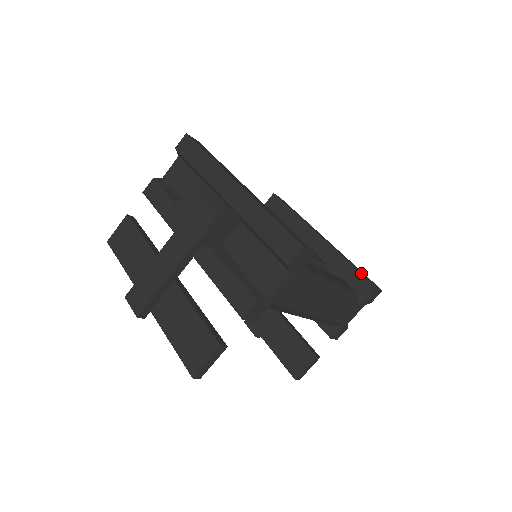
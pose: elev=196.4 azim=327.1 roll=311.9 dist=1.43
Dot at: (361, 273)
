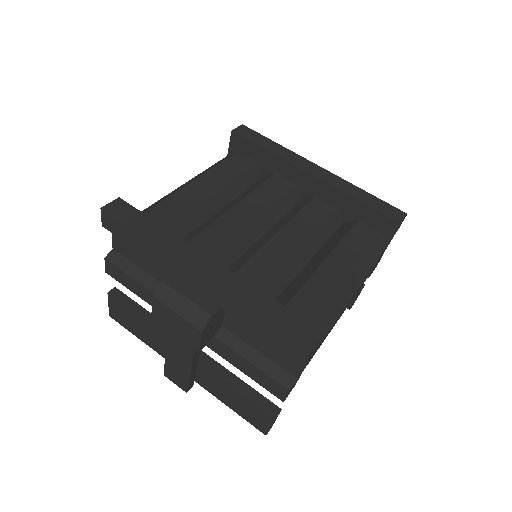
Dot at: (376, 211)
